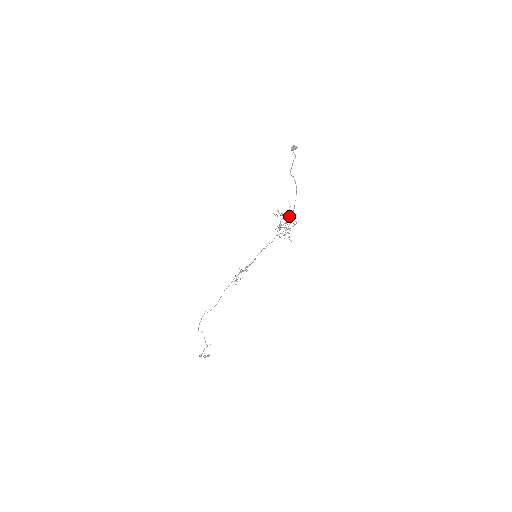
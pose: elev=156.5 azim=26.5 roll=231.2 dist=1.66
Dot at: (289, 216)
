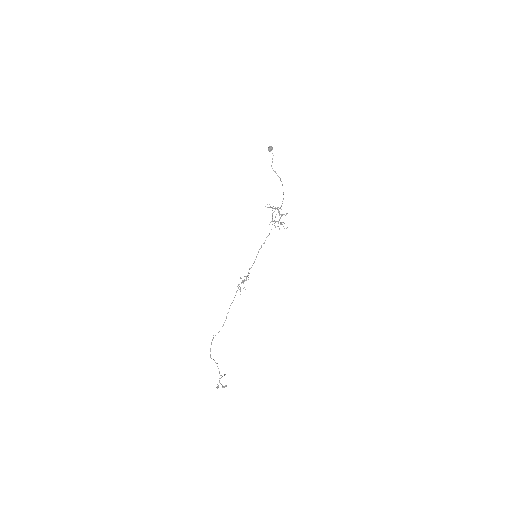
Dot at: occluded
